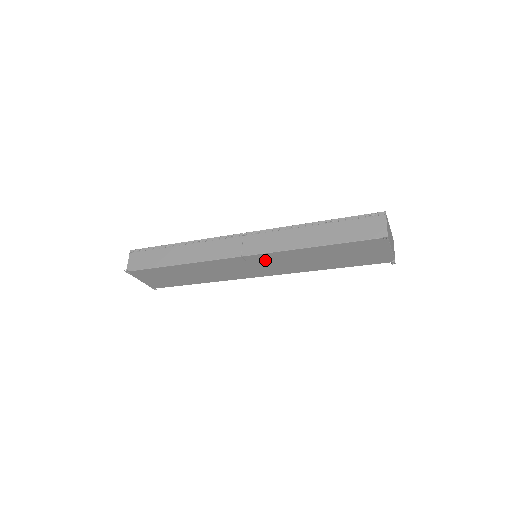
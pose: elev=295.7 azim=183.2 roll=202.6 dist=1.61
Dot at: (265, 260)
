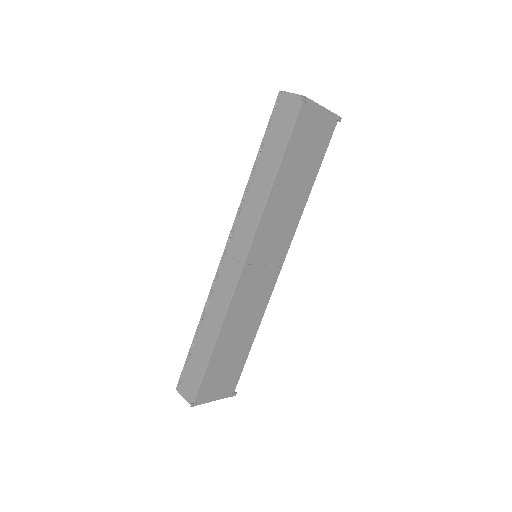
Dot at: (263, 244)
